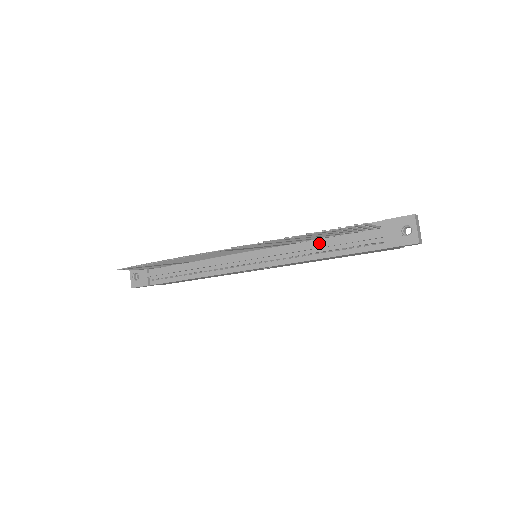
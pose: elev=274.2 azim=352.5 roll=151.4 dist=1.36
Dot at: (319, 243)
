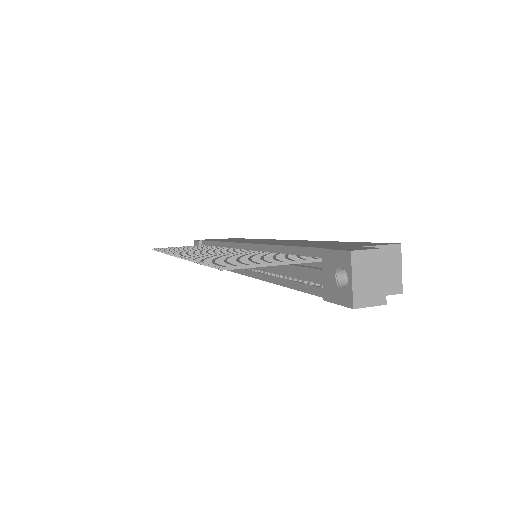
Dot at: occluded
